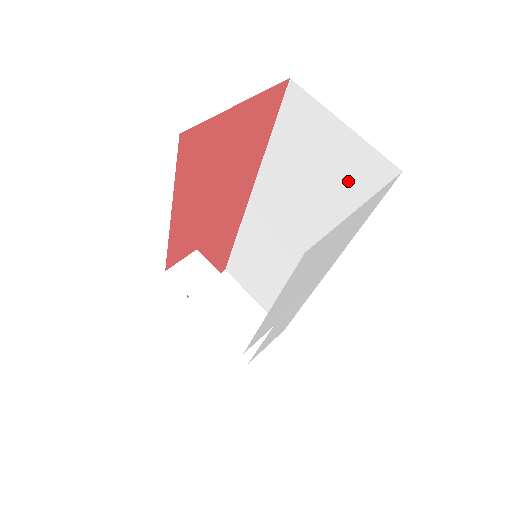
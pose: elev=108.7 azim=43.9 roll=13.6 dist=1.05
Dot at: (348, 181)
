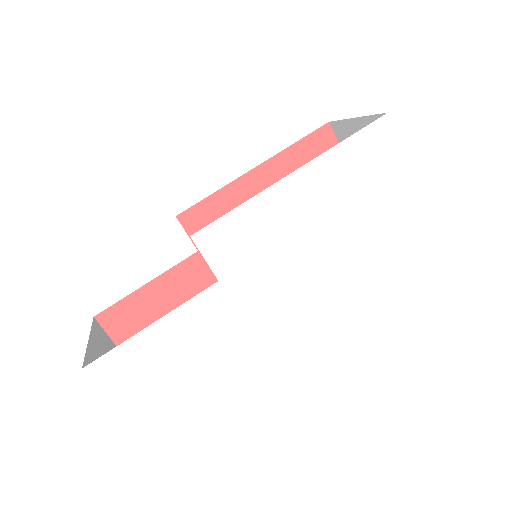
Dot at: occluded
